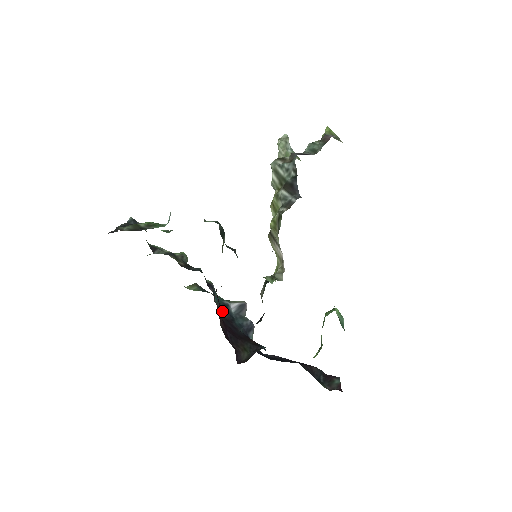
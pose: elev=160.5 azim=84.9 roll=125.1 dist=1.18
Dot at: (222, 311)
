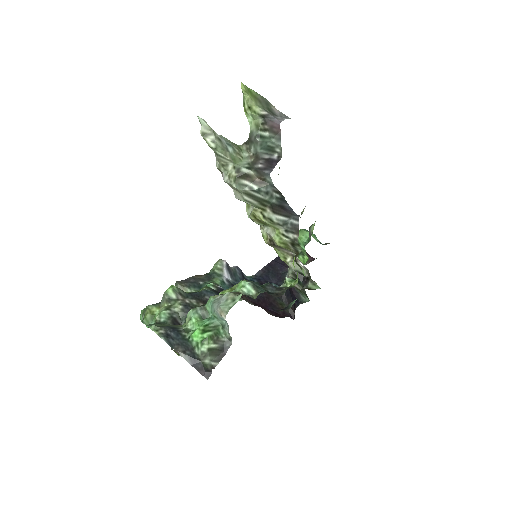
Dot at: occluded
